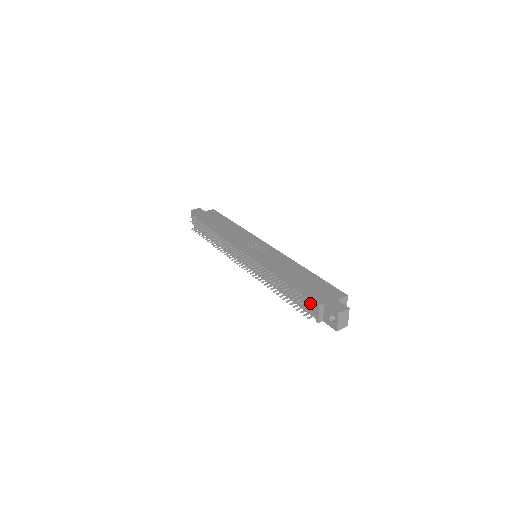
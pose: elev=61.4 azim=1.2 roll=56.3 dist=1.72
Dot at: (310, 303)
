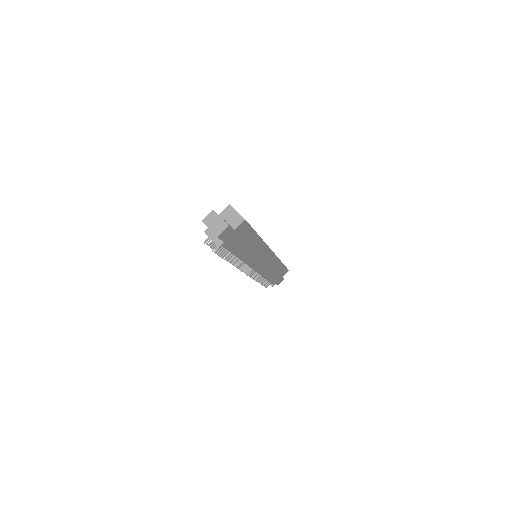
Dot at: occluded
